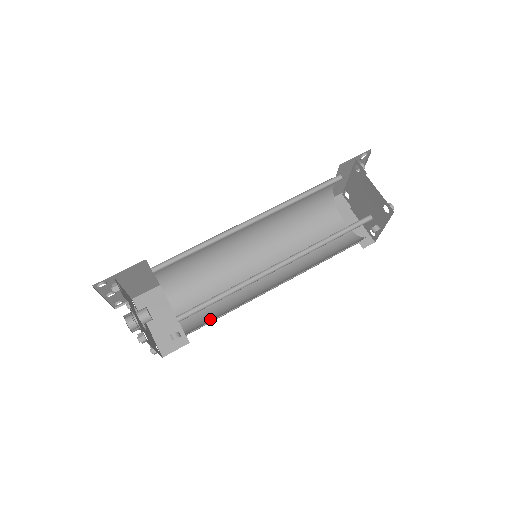
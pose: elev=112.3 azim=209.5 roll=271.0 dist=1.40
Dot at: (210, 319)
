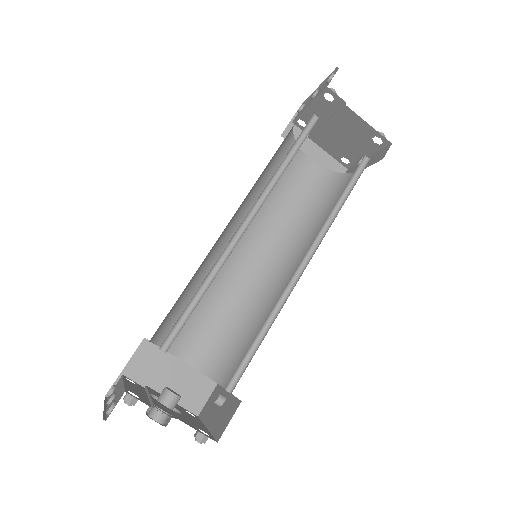
Dot at: (235, 351)
